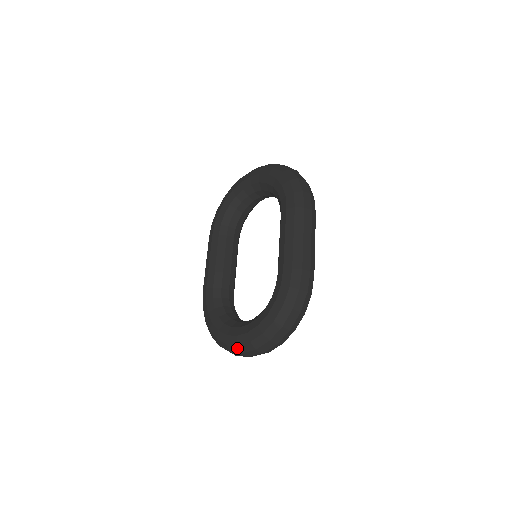
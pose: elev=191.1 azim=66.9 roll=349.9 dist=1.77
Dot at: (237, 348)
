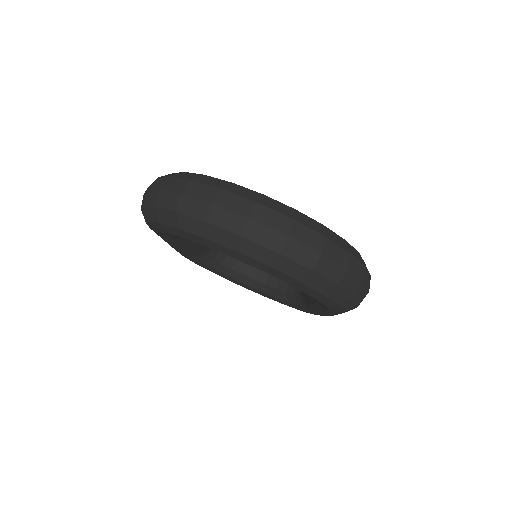
Dot at: occluded
